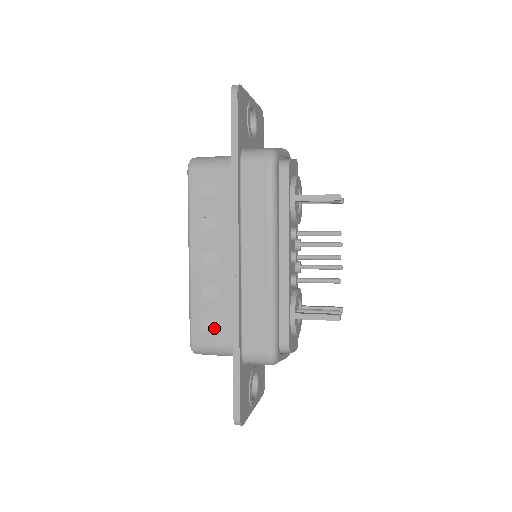
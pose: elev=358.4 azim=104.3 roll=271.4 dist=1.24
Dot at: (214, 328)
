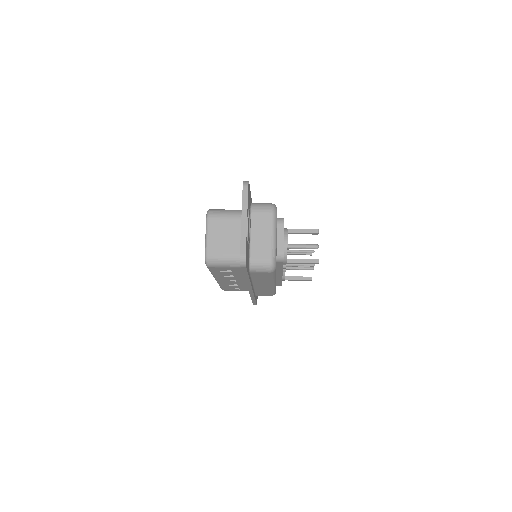
Dot at: (236, 288)
